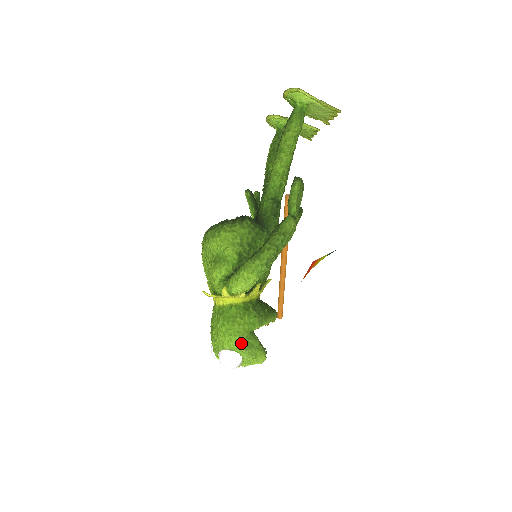
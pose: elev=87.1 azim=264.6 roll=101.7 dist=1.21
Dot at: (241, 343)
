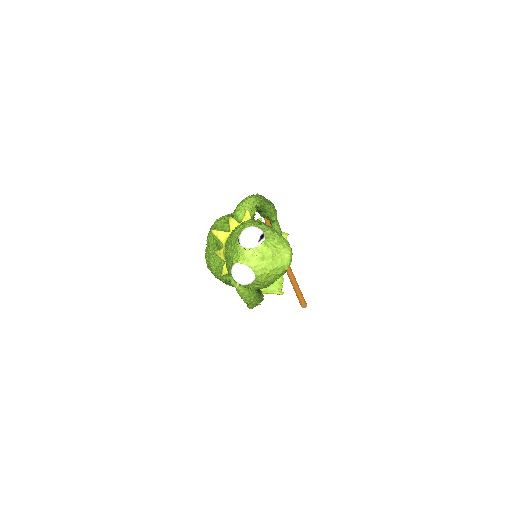
Dot at: (257, 222)
